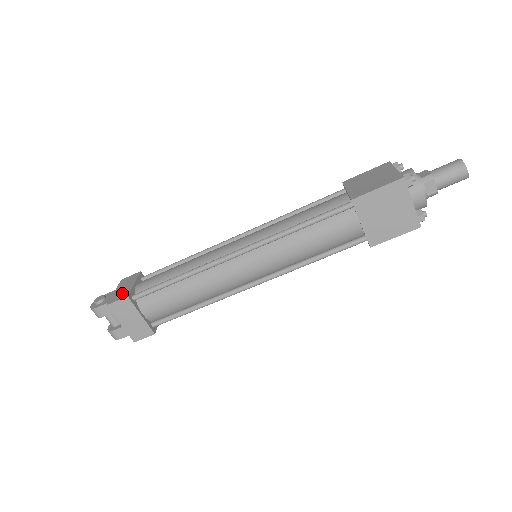
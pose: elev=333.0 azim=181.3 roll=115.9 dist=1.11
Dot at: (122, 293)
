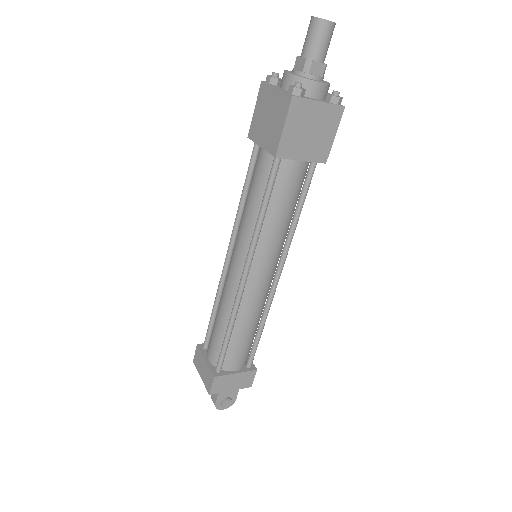
Dot at: occluded
